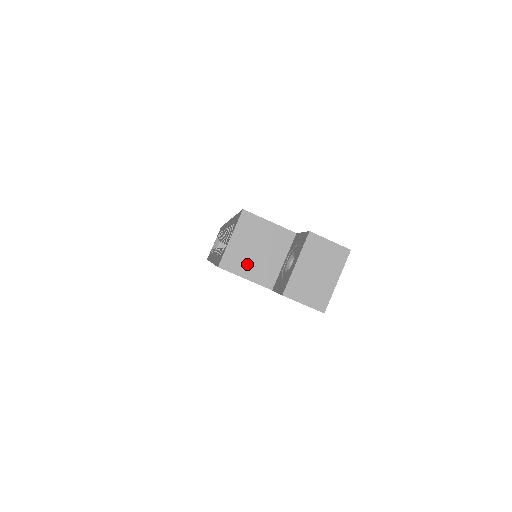
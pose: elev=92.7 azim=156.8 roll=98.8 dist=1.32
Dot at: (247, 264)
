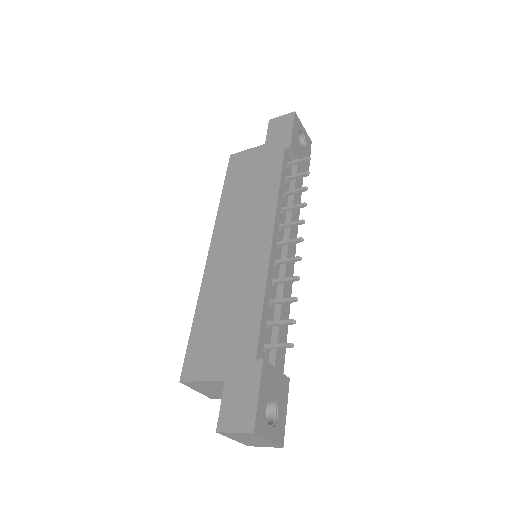
Dot at: occluded
